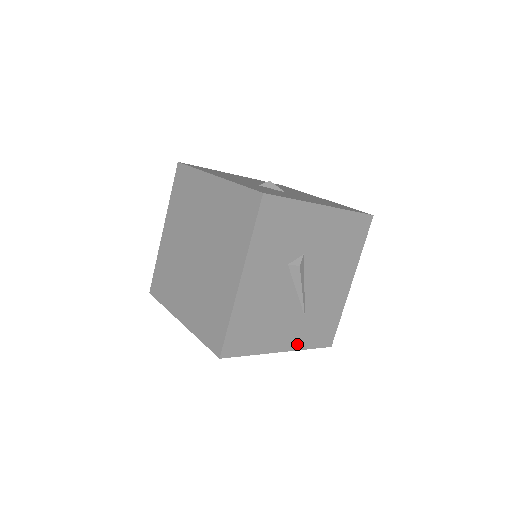
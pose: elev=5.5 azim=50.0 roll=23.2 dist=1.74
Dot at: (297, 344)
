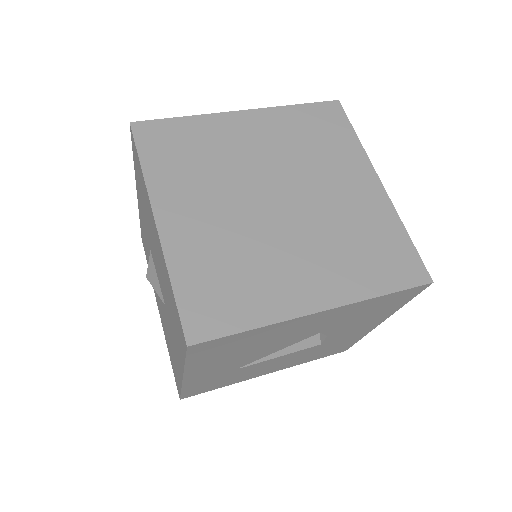
Dot at: (192, 382)
